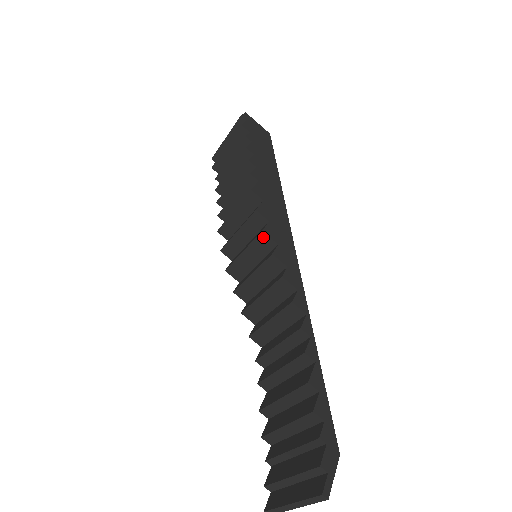
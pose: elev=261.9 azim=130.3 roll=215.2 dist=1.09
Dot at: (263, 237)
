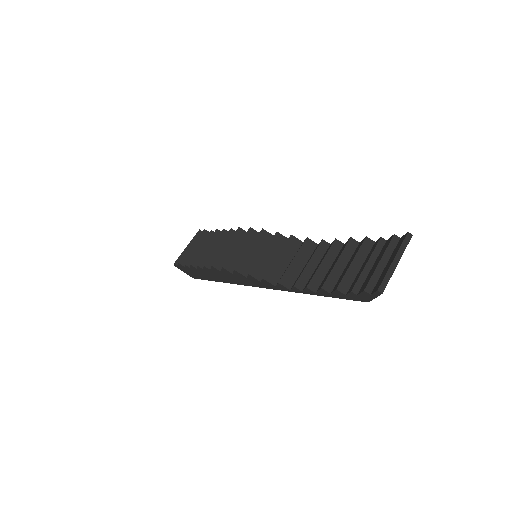
Dot at: (263, 233)
